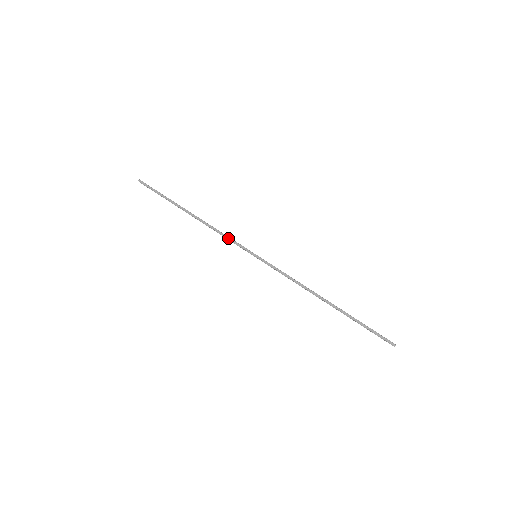
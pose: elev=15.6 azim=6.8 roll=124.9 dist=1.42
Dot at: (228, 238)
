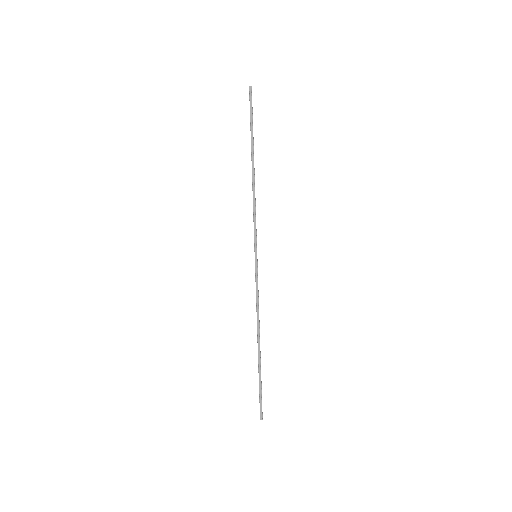
Dot at: (254, 219)
